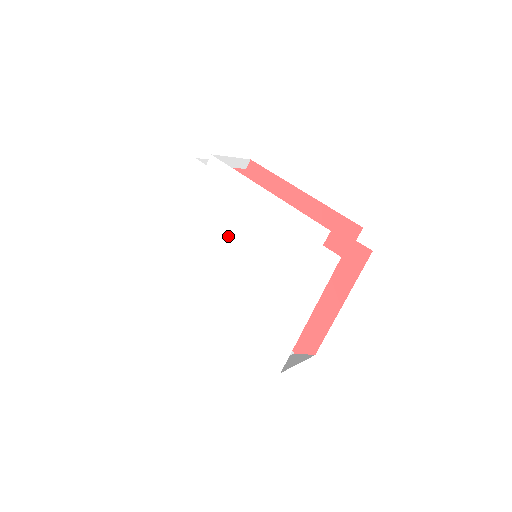
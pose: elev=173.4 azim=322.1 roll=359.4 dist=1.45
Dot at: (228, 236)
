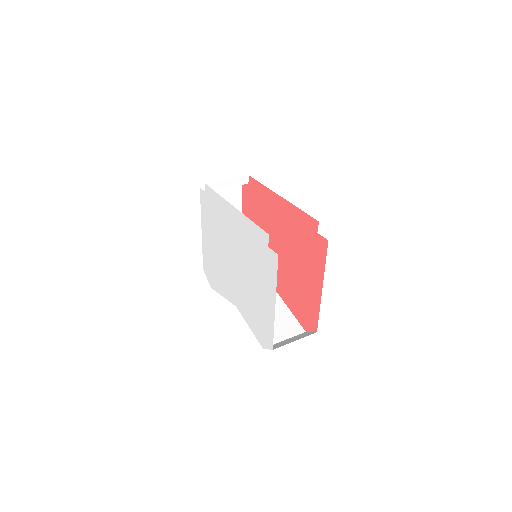
Dot at: (226, 245)
